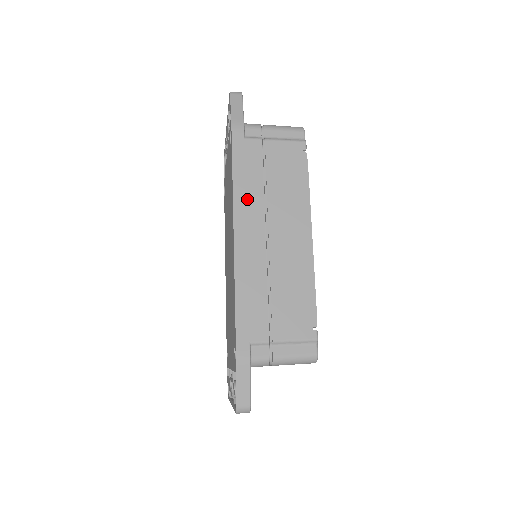
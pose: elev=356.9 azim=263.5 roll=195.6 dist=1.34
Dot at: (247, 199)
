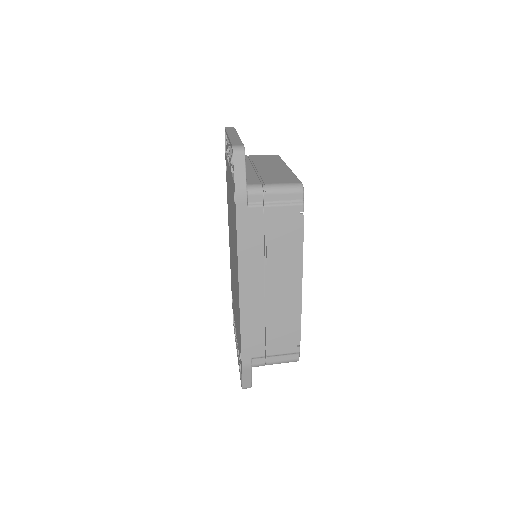
Dot at: (250, 260)
